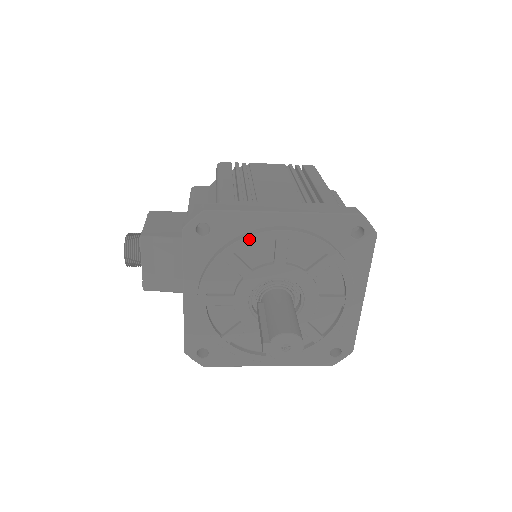
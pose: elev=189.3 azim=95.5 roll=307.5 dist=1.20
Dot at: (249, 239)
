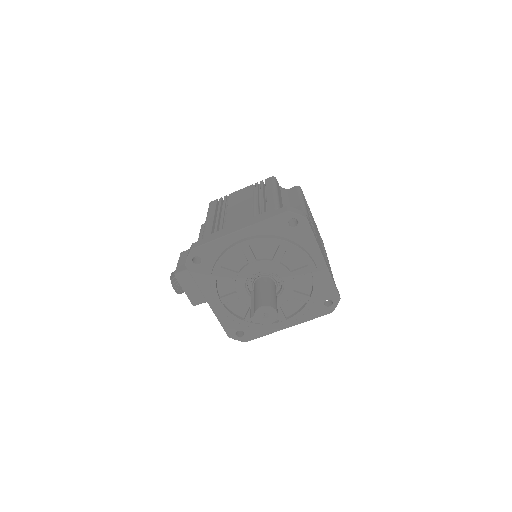
Dot at: (225, 256)
